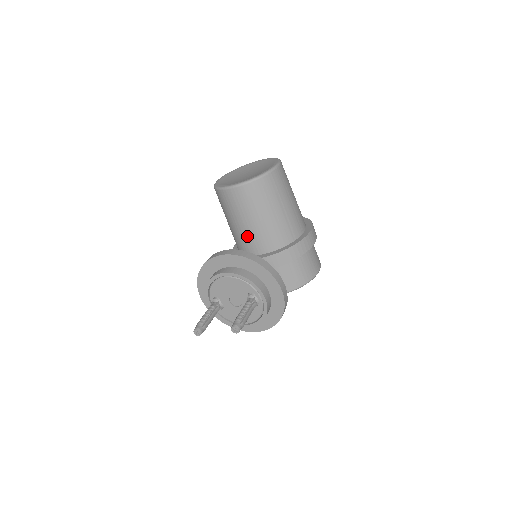
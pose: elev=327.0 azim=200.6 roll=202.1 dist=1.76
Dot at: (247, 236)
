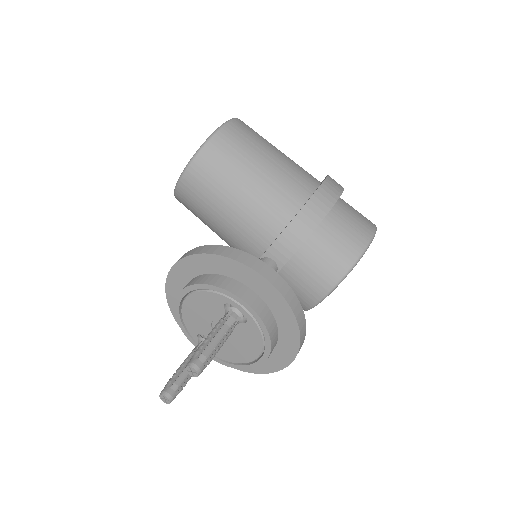
Dot at: (235, 236)
